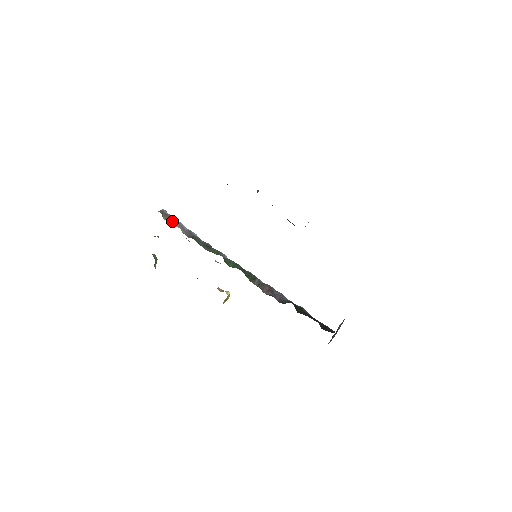
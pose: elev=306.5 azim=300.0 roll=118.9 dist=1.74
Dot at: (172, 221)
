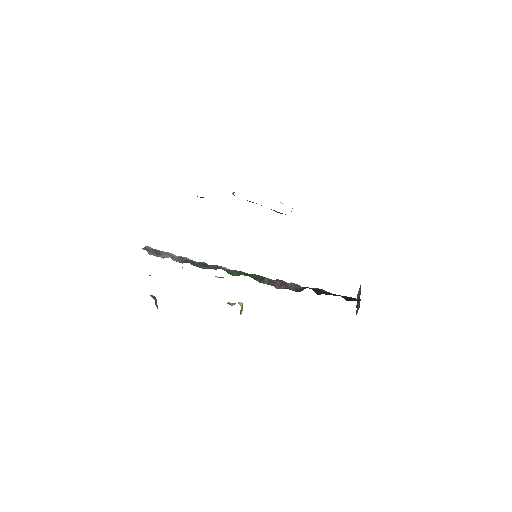
Dot at: (159, 254)
